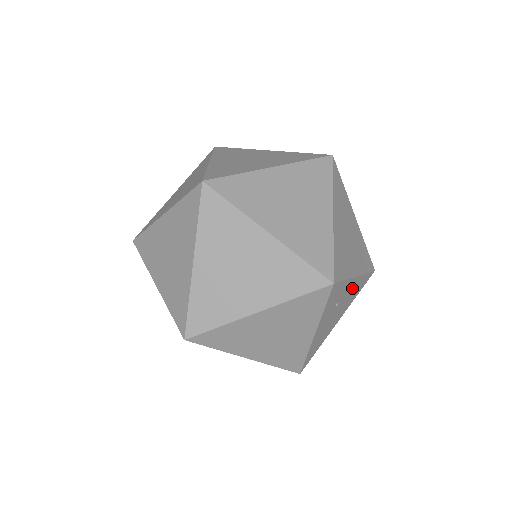
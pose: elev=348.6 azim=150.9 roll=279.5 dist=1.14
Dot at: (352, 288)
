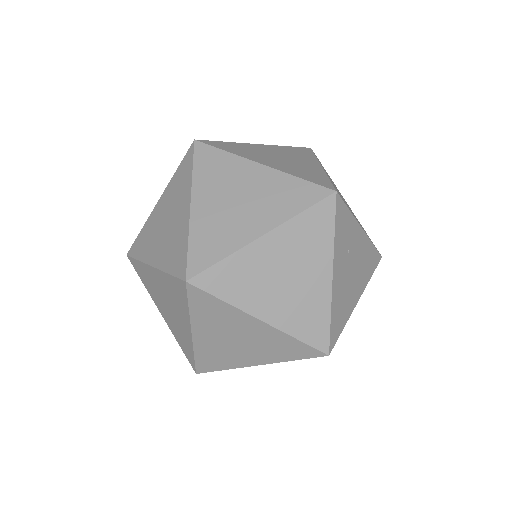
Dot at: (361, 247)
